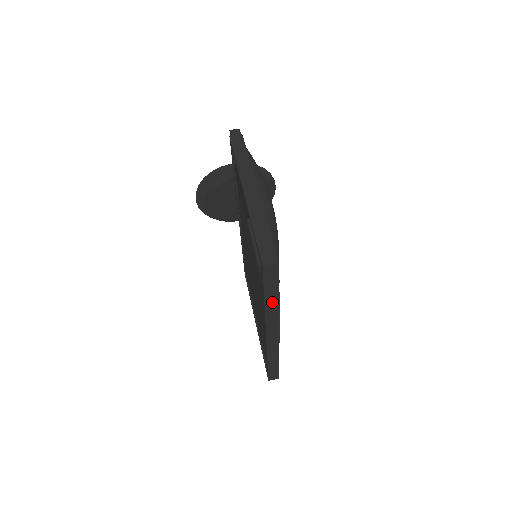
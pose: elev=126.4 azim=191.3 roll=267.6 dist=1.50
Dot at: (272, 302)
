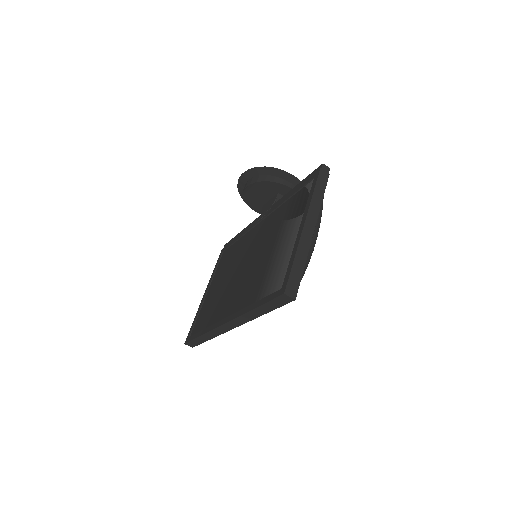
Dot at: (258, 312)
